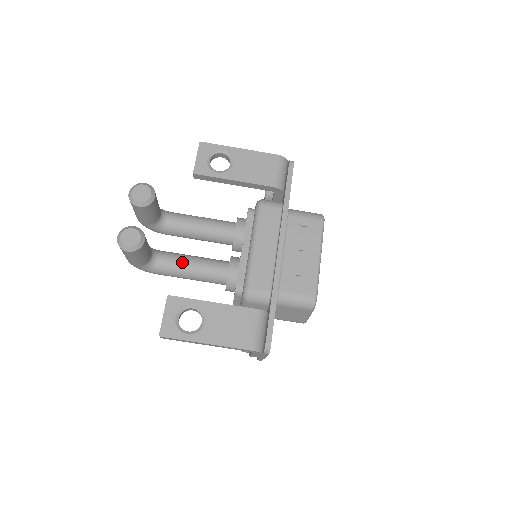
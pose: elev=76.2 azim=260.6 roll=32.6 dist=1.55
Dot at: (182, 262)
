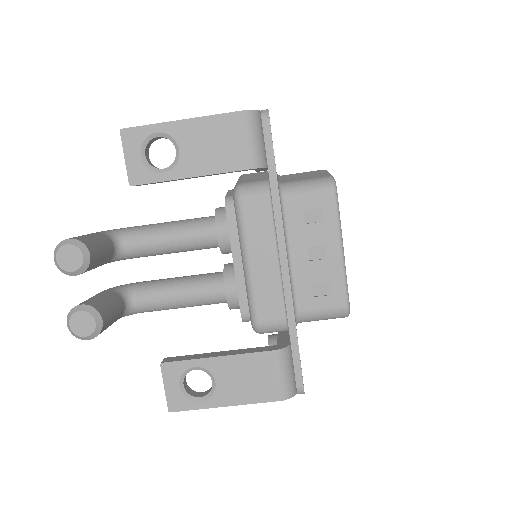
Dot at: (165, 297)
